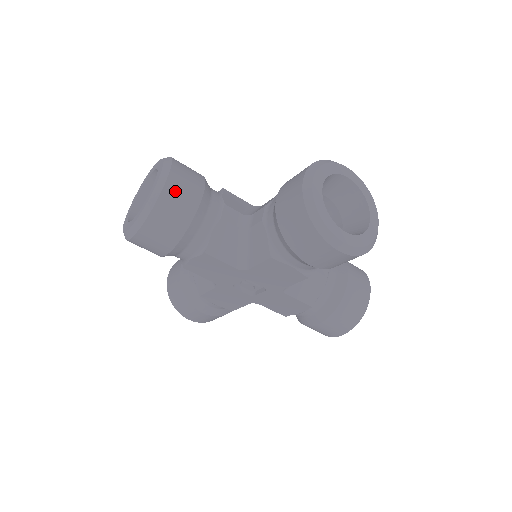
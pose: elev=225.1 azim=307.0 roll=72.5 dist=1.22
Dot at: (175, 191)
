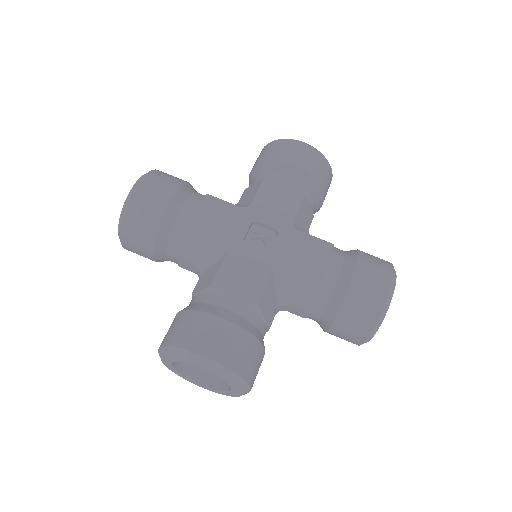
Dot at: occluded
